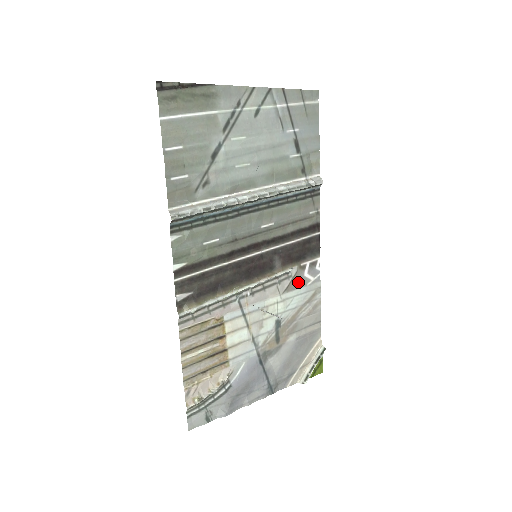
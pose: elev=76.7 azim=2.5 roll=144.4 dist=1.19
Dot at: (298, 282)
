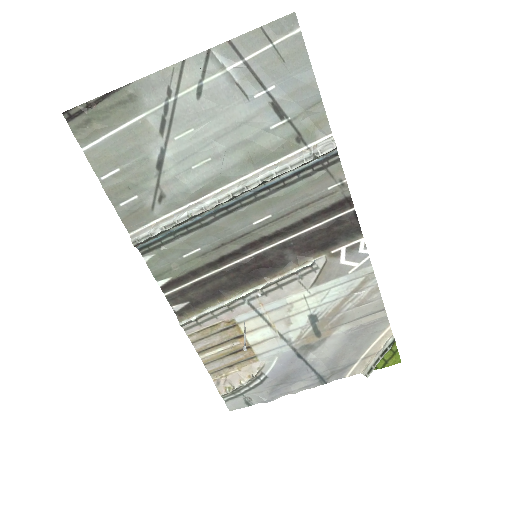
Dot at: (332, 272)
